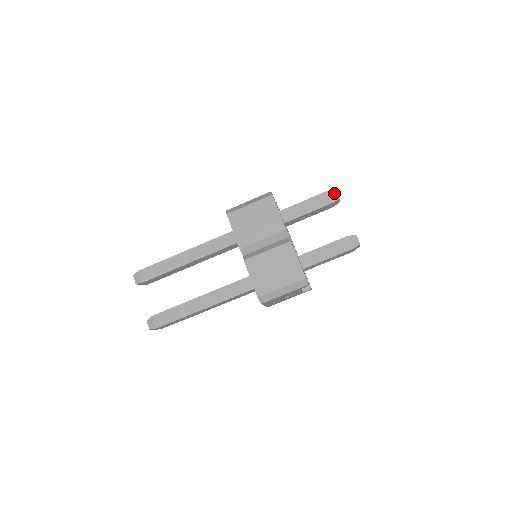
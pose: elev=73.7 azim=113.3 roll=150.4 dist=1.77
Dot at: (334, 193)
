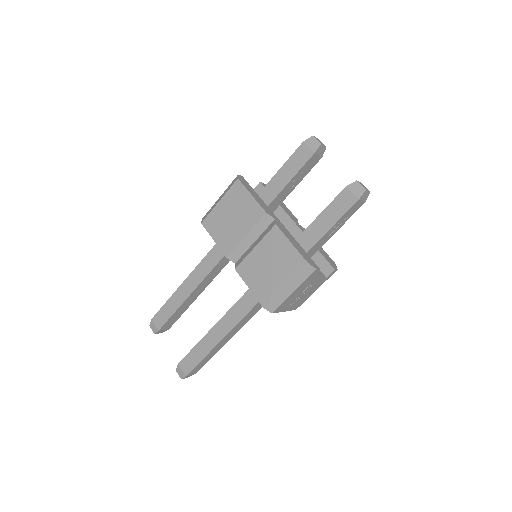
Dot at: (312, 141)
